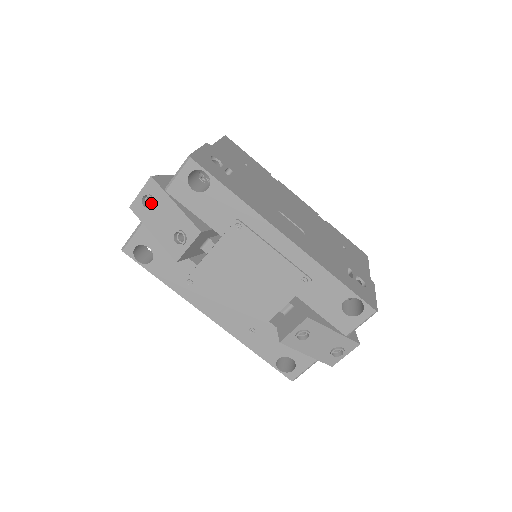
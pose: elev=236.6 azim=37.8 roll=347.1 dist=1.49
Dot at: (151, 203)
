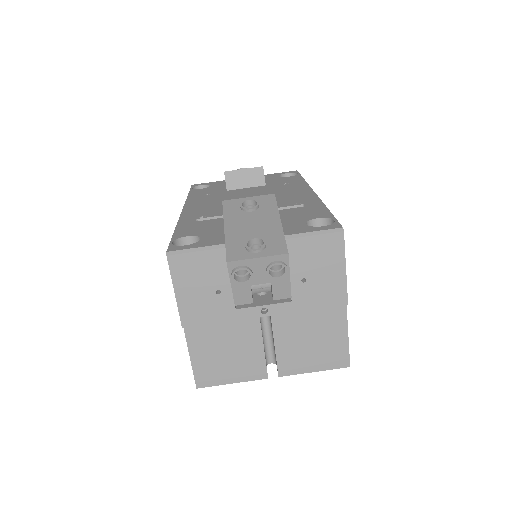
Dot at: occluded
